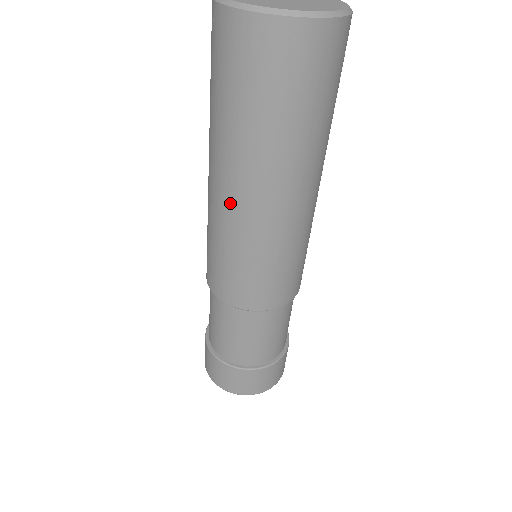
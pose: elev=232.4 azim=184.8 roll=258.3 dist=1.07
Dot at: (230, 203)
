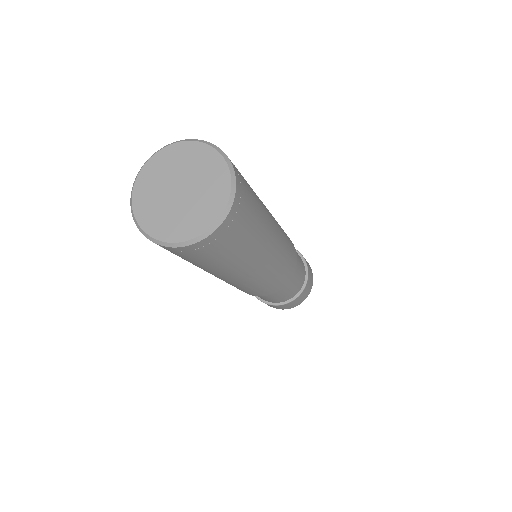
Dot at: occluded
